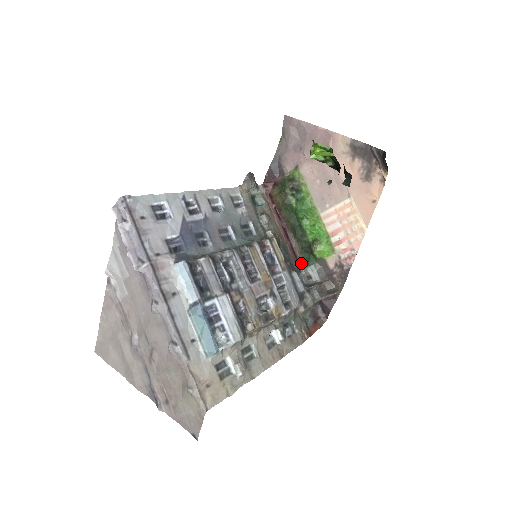
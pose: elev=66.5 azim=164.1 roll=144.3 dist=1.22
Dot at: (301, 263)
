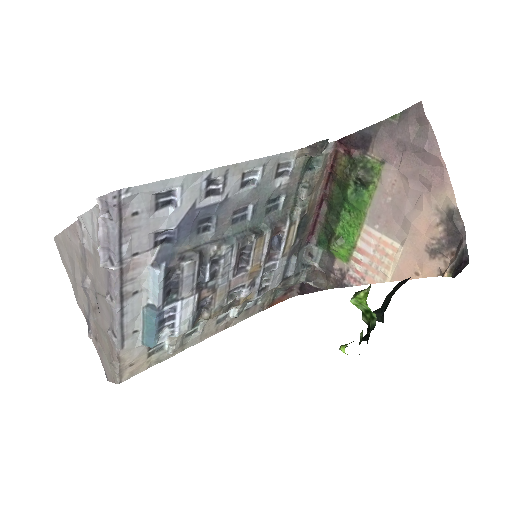
Dot at: (314, 237)
